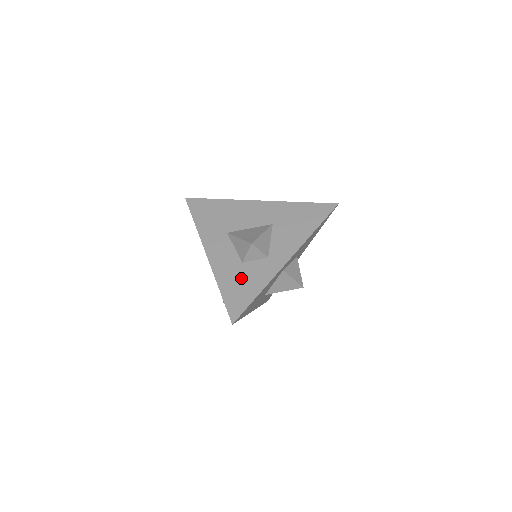
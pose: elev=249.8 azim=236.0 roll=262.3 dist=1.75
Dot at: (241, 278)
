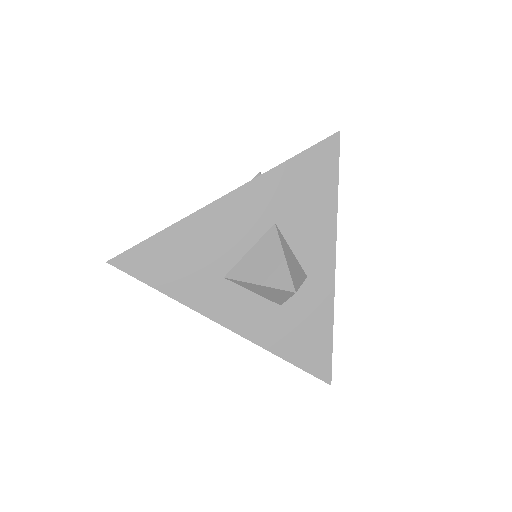
Dot at: (296, 327)
